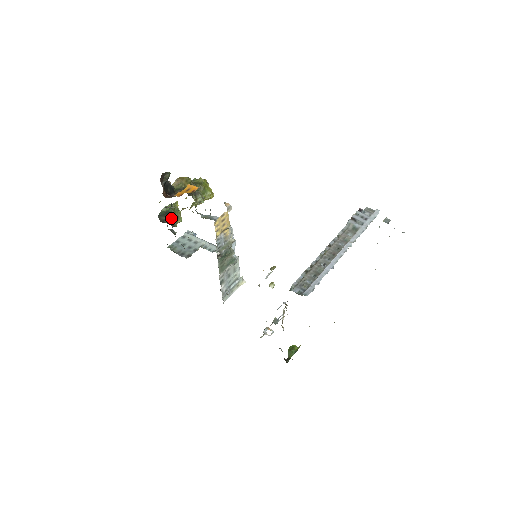
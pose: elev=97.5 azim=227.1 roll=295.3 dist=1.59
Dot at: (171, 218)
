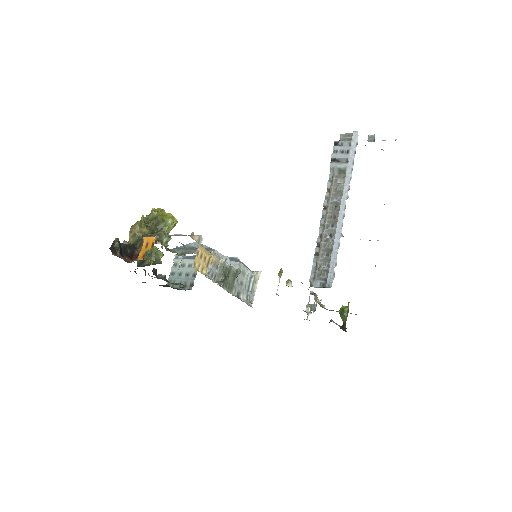
Dot at: occluded
